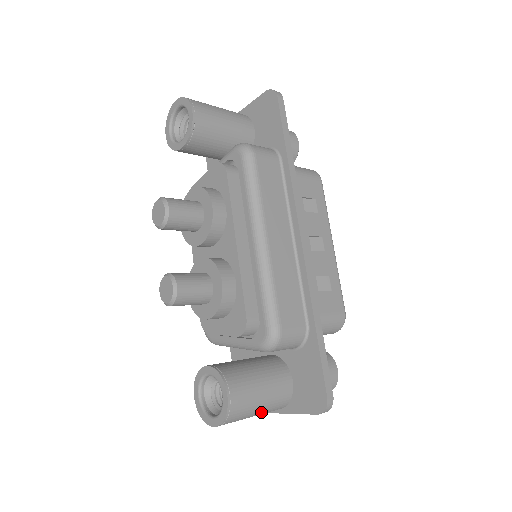
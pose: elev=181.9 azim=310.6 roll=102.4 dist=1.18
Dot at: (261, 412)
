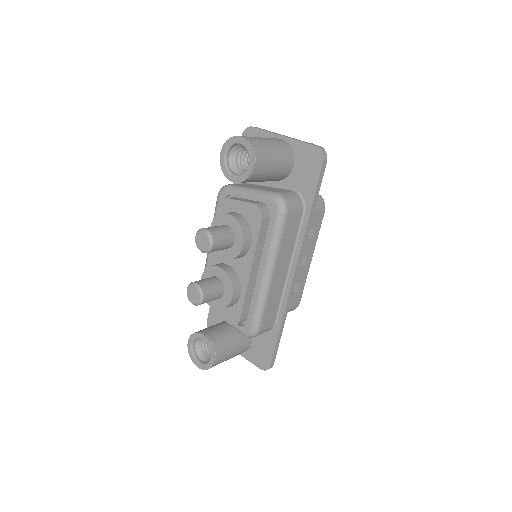
Dot at: occluded
